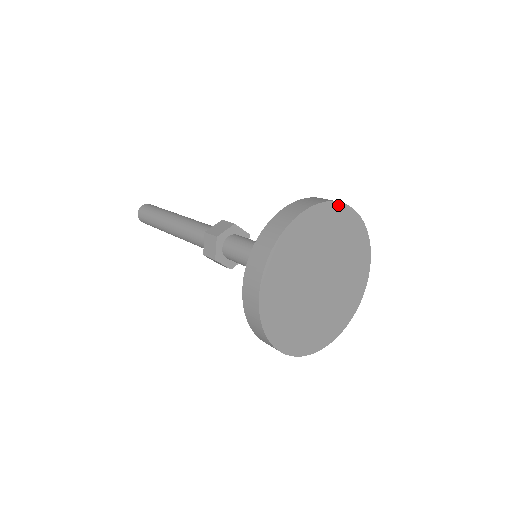
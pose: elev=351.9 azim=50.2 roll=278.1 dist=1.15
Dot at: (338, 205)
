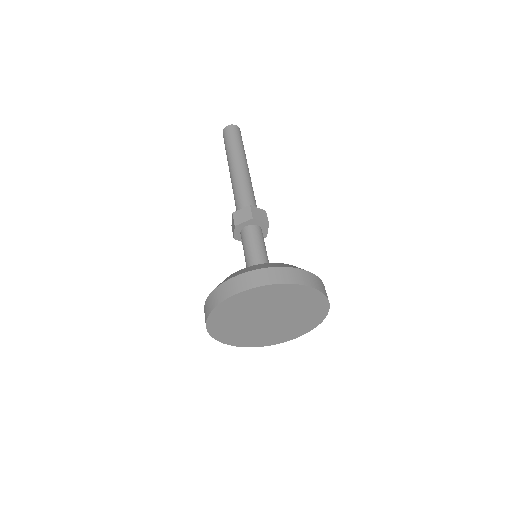
Dot at: (285, 285)
